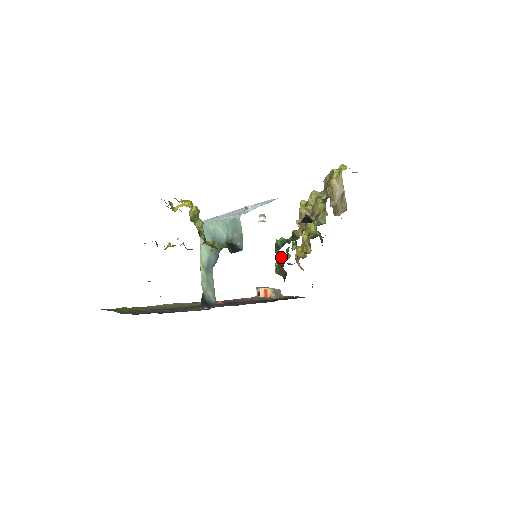
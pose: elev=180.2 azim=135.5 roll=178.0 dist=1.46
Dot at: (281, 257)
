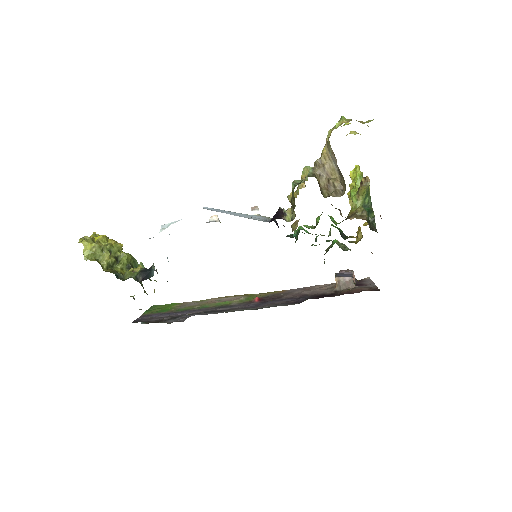
Dot at: occluded
